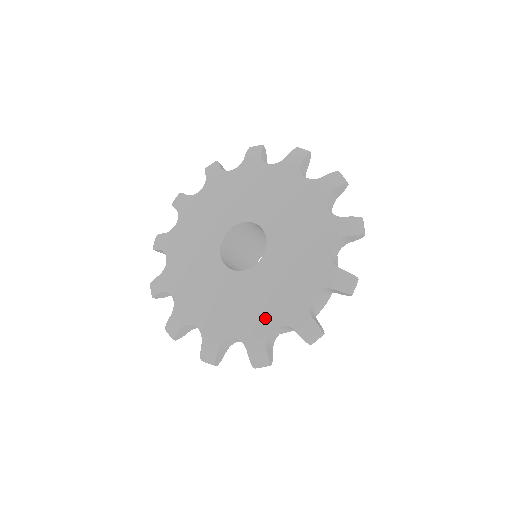
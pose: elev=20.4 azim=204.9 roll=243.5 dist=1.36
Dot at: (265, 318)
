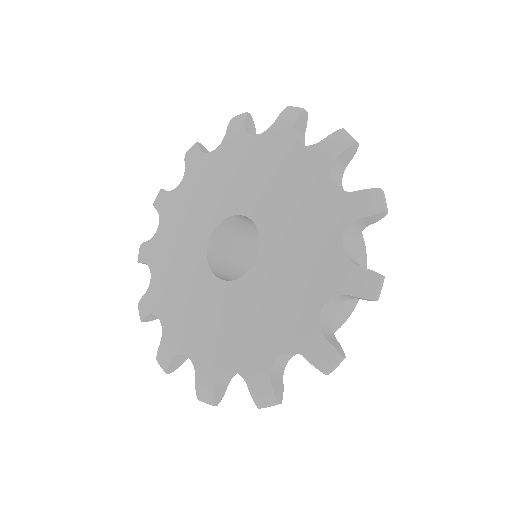
Dot at: (224, 352)
